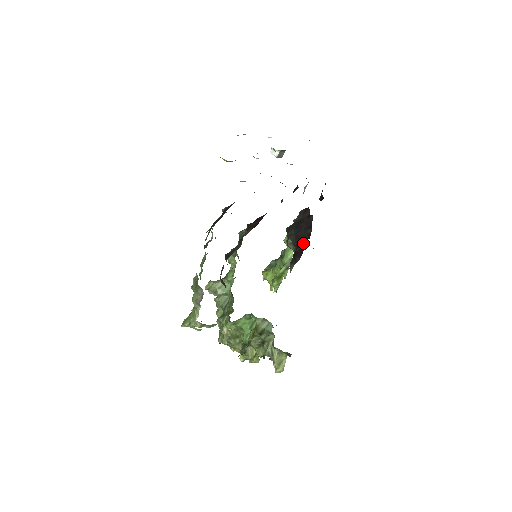
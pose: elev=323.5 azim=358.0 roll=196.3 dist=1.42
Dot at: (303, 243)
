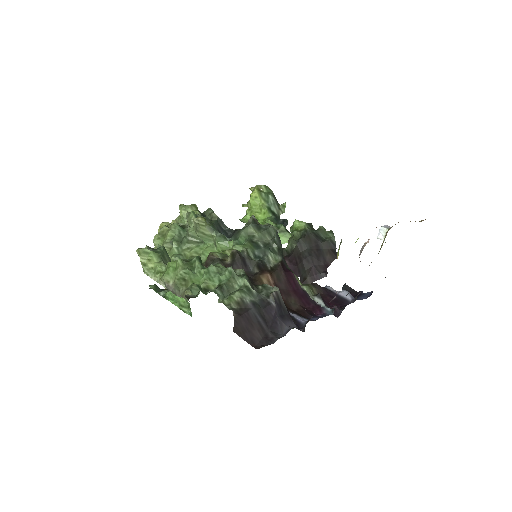
Dot at: (295, 271)
